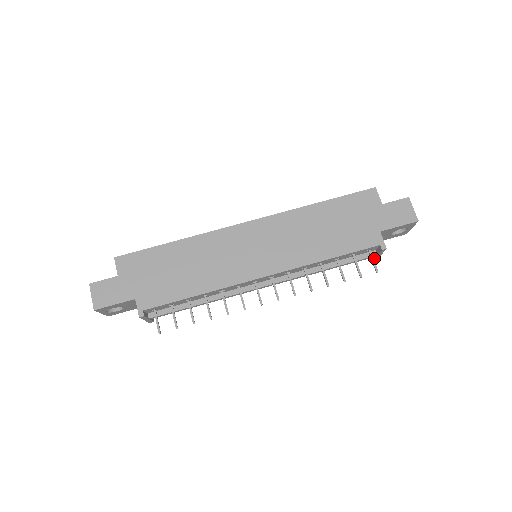
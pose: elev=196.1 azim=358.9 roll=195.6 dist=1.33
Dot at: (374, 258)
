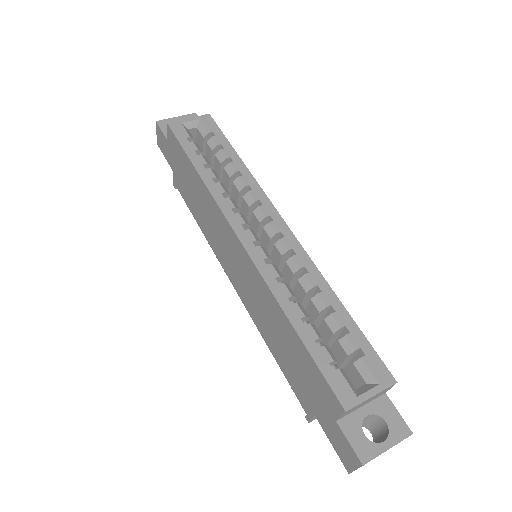
Dot at: occluded
